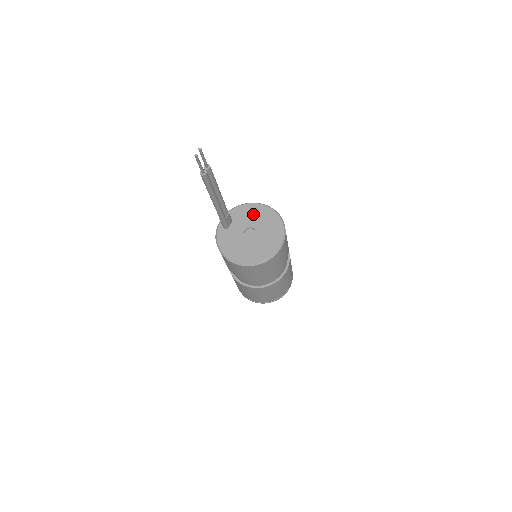
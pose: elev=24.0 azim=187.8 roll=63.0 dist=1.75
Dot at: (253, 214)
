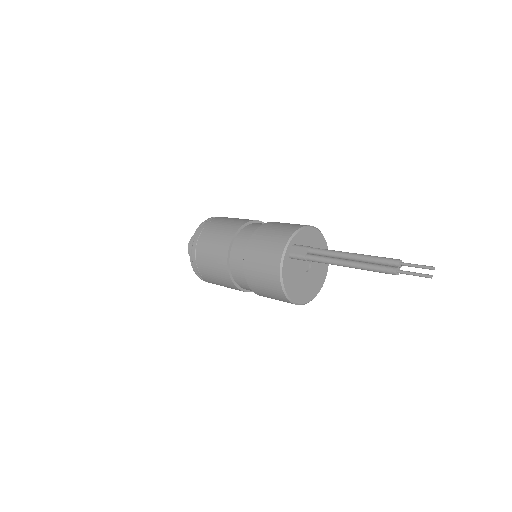
Dot at: (312, 242)
